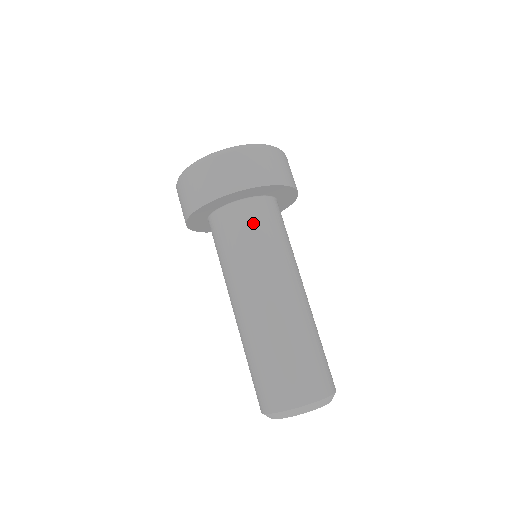
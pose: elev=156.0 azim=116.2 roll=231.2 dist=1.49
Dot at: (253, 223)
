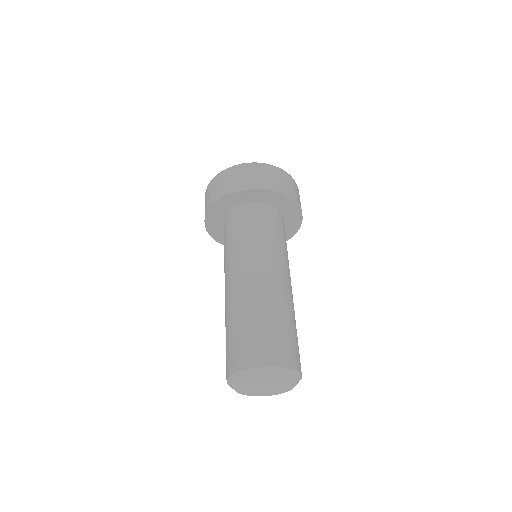
Dot at: (246, 221)
